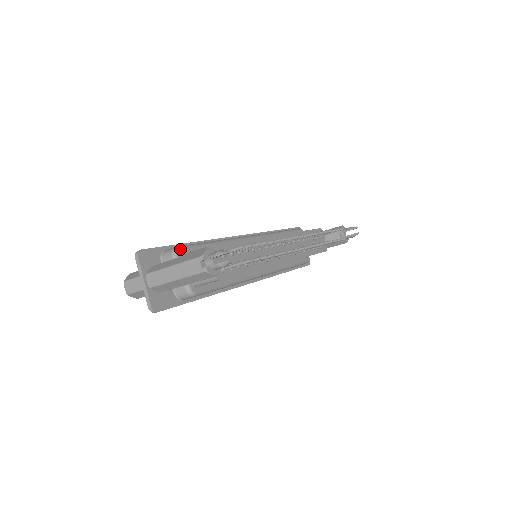
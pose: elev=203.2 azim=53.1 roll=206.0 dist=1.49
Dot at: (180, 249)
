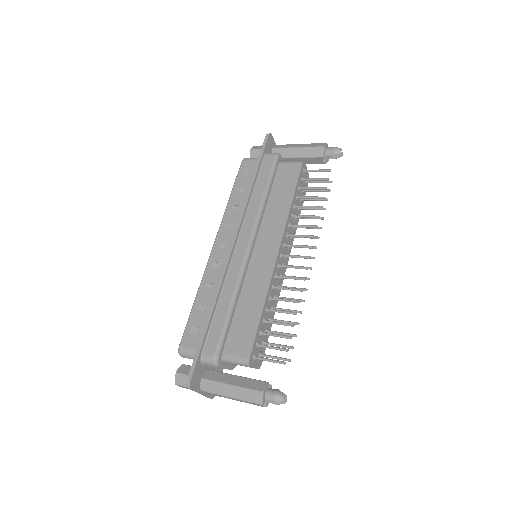
Dot at: (219, 357)
